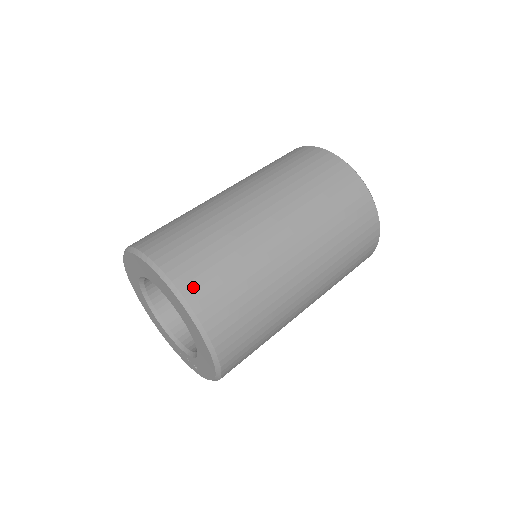
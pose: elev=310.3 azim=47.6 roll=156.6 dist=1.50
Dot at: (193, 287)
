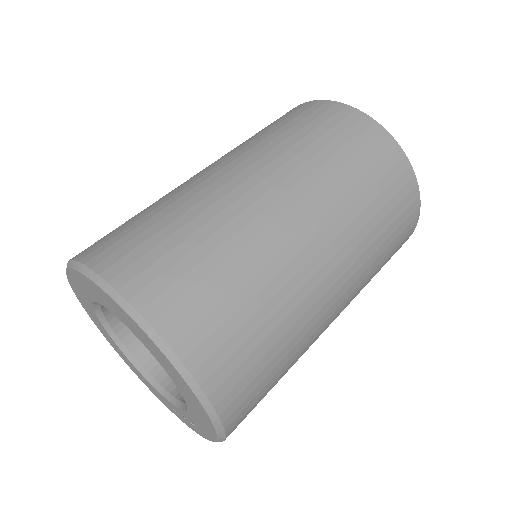
Dot at: (151, 294)
